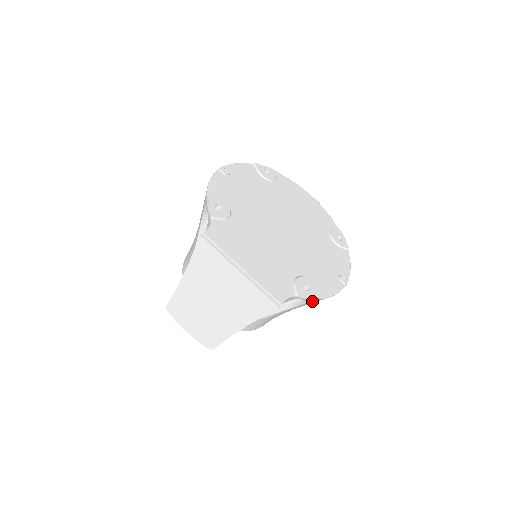
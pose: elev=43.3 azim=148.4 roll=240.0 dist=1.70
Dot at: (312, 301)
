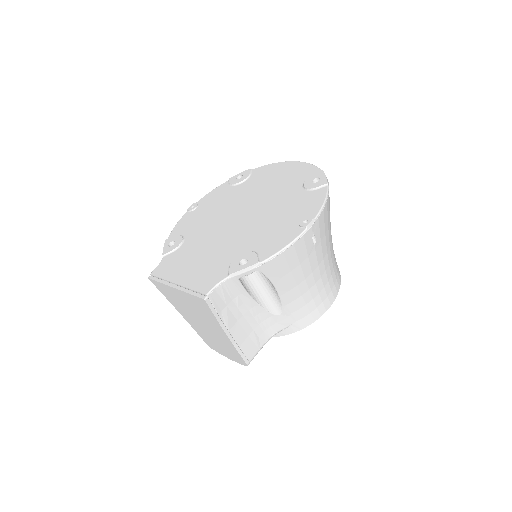
Dot at: (266, 270)
